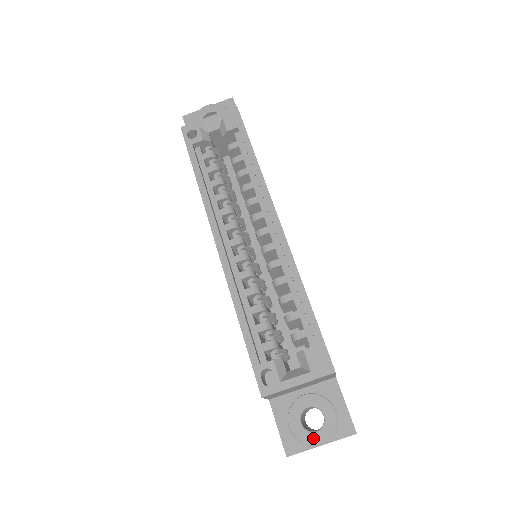
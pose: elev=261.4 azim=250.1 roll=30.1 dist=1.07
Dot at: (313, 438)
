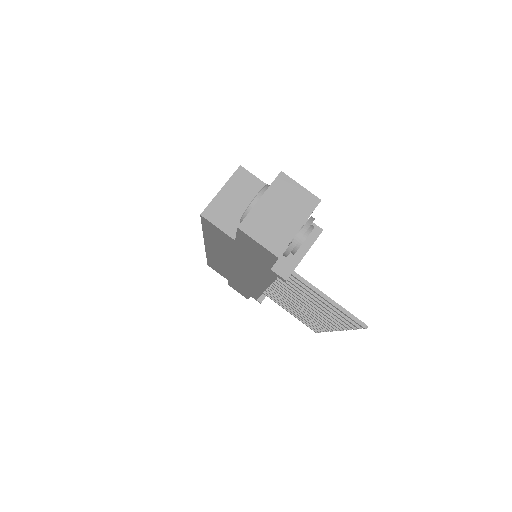
Dot at: (251, 203)
